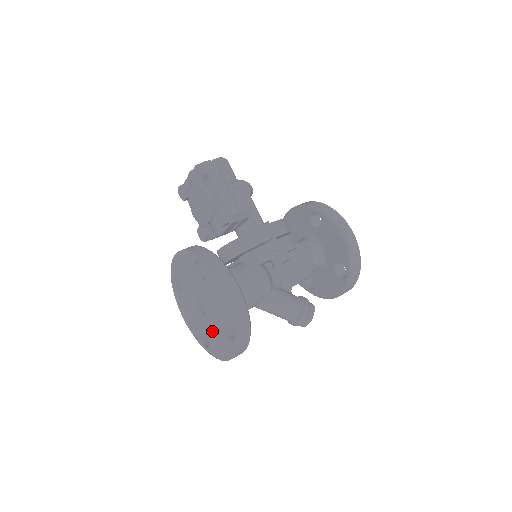
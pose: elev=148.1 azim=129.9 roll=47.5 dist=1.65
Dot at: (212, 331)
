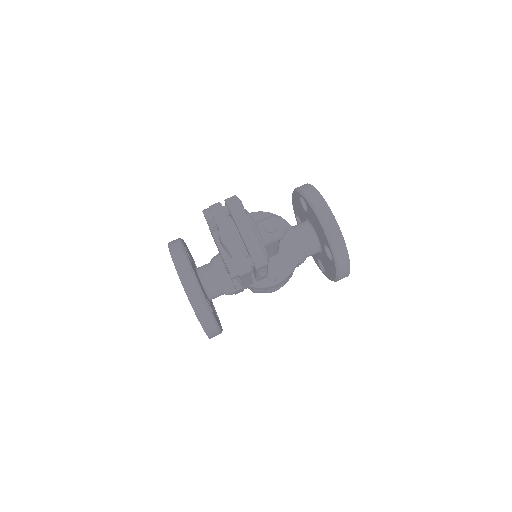
Dot at: occluded
